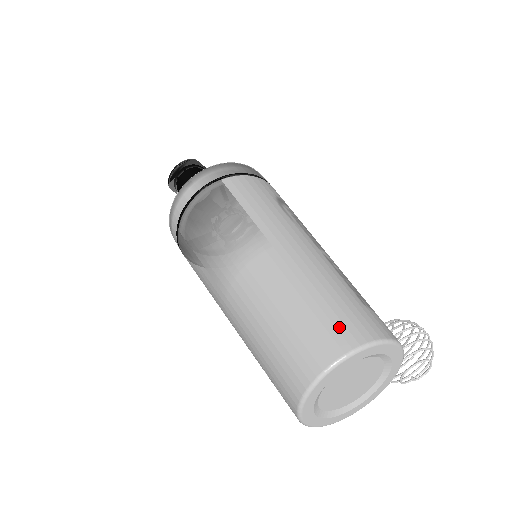
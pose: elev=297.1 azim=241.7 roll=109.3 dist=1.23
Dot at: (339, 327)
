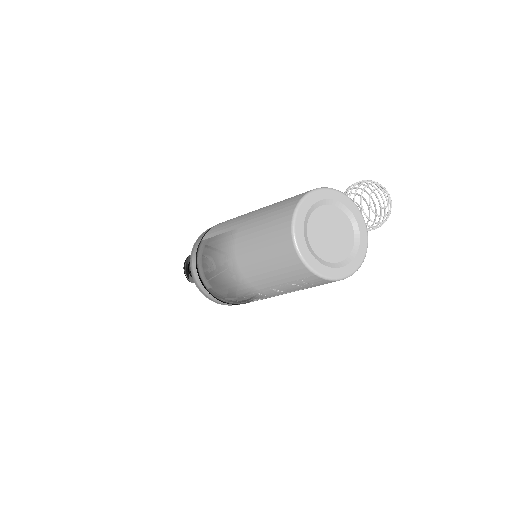
Dot at: (284, 211)
